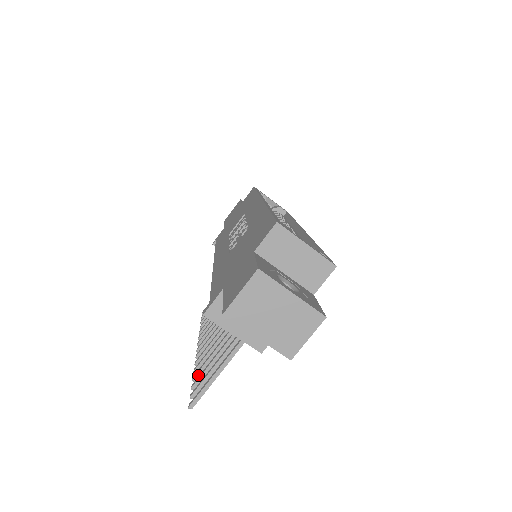
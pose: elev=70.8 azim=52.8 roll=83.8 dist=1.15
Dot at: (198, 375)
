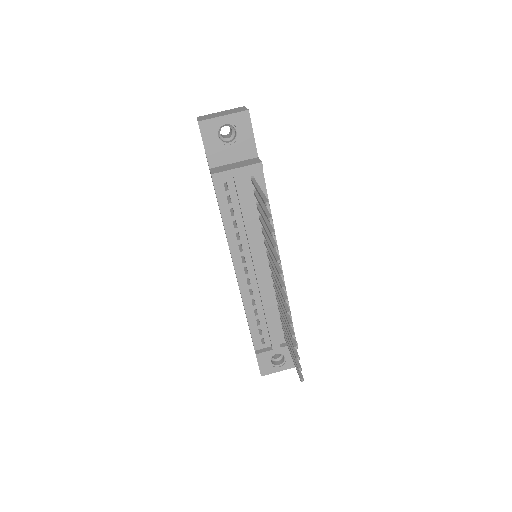
Dot at: (274, 244)
